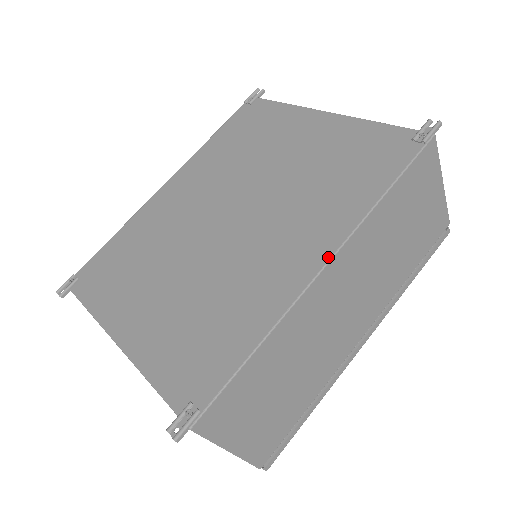
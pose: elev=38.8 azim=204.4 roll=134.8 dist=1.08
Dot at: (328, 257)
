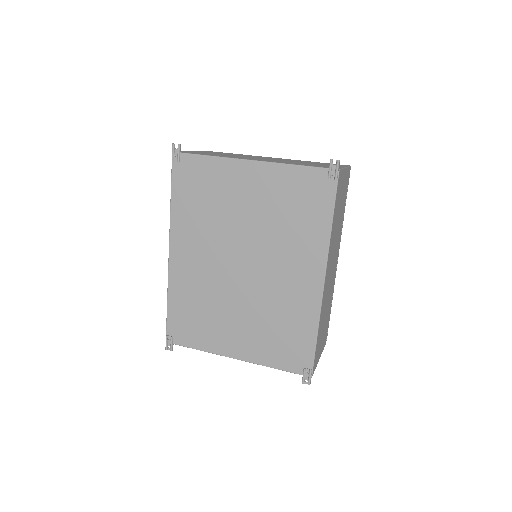
Dot at: (323, 274)
